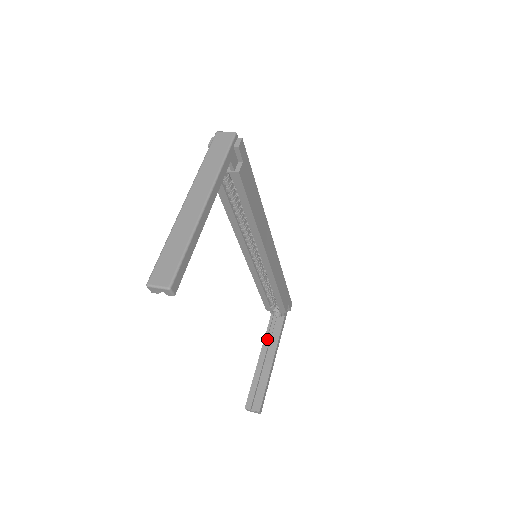
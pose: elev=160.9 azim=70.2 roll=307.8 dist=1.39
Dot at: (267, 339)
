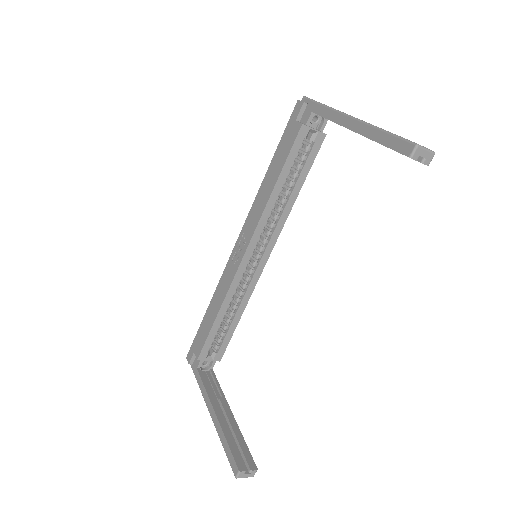
Dot at: (209, 394)
